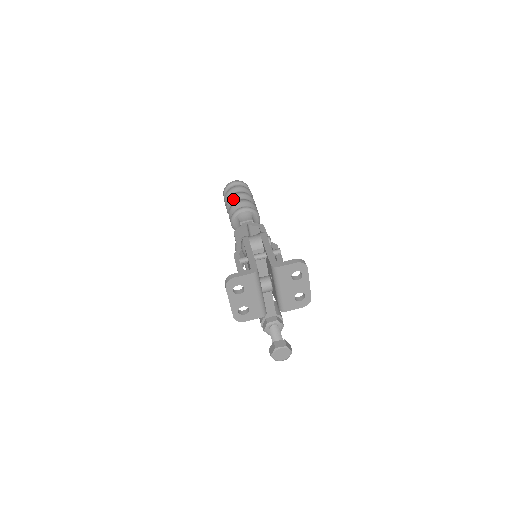
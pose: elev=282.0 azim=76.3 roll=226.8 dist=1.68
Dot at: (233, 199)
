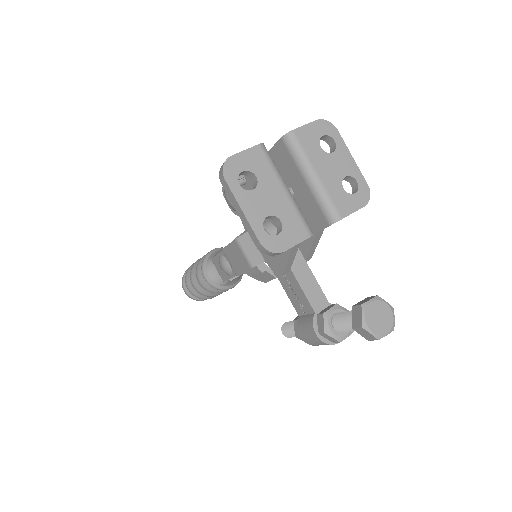
Dot at: (196, 263)
